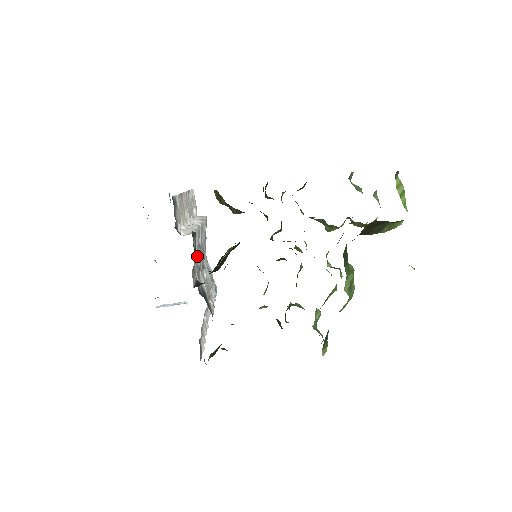
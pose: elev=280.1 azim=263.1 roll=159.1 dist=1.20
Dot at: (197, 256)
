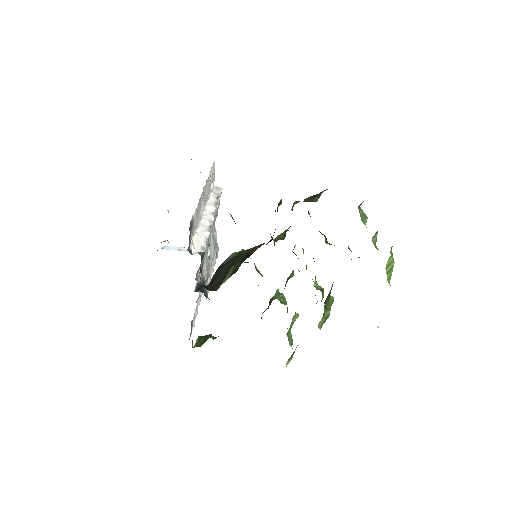
Dot at: occluded
